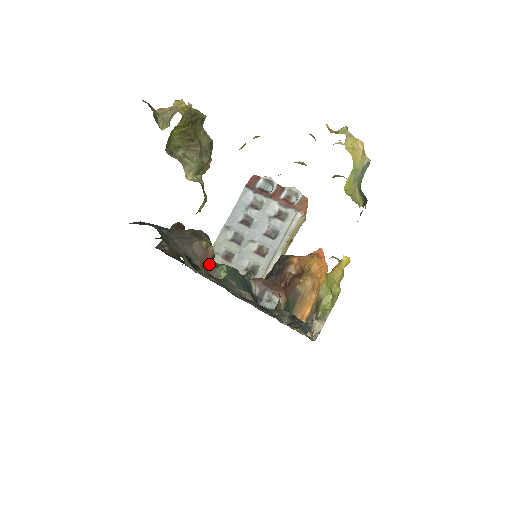
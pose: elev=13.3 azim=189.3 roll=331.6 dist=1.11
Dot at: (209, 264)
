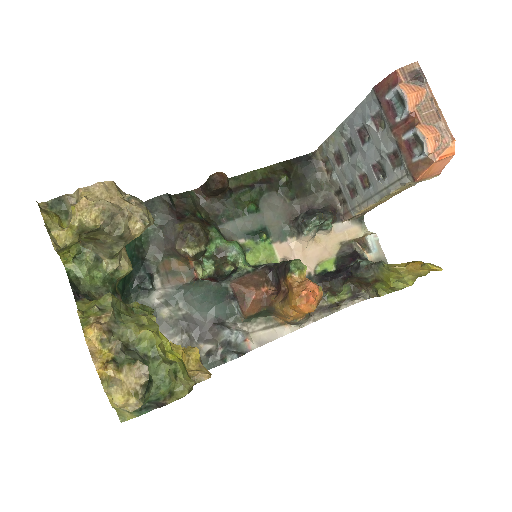
Dot at: (194, 259)
